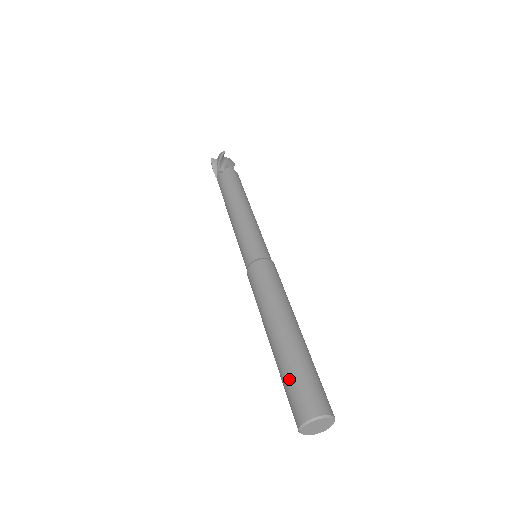
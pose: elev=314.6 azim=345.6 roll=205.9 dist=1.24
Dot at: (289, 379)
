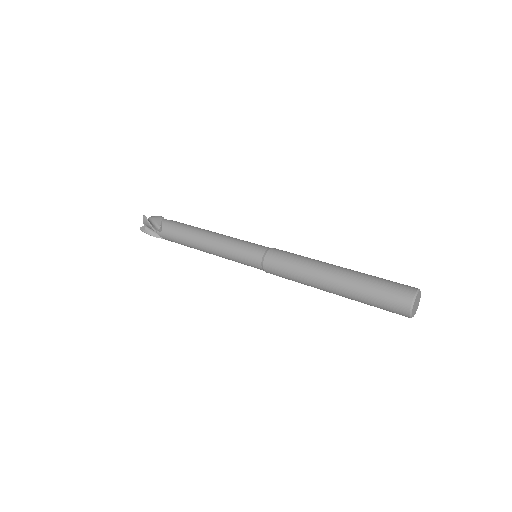
Dot at: (381, 279)
